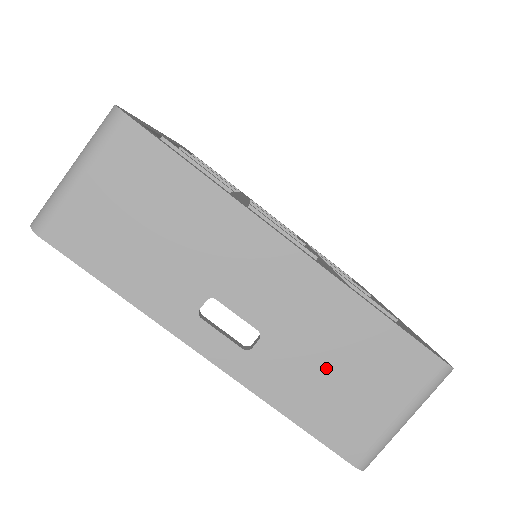
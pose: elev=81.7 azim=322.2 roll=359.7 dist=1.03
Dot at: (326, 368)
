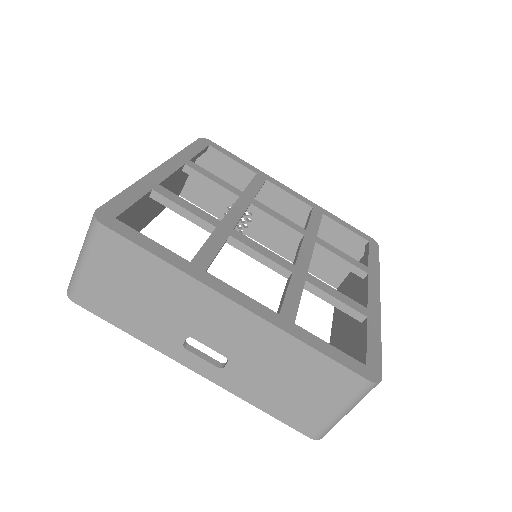
Dot at: (278, 381)
